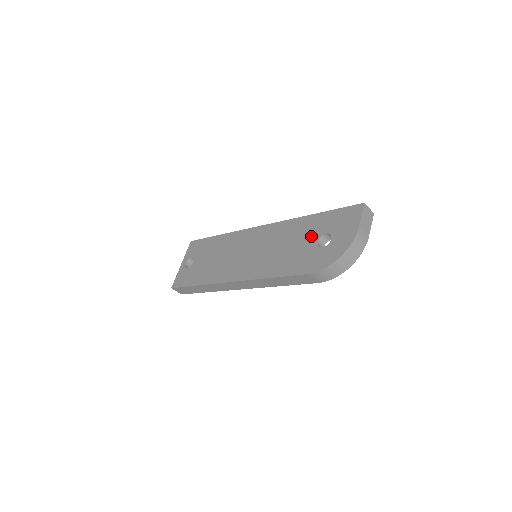
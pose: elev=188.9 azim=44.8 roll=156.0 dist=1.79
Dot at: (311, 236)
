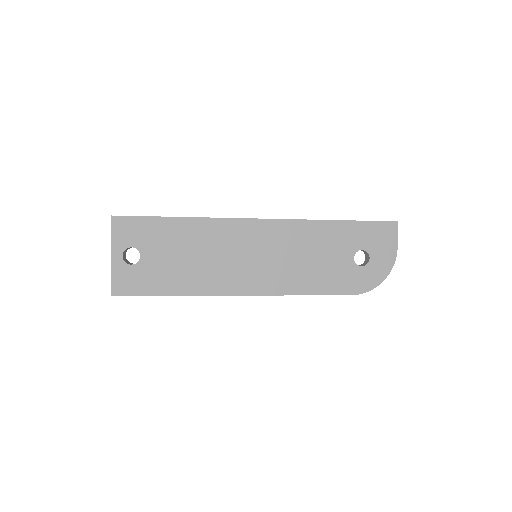
Dot at: (344, 250)
